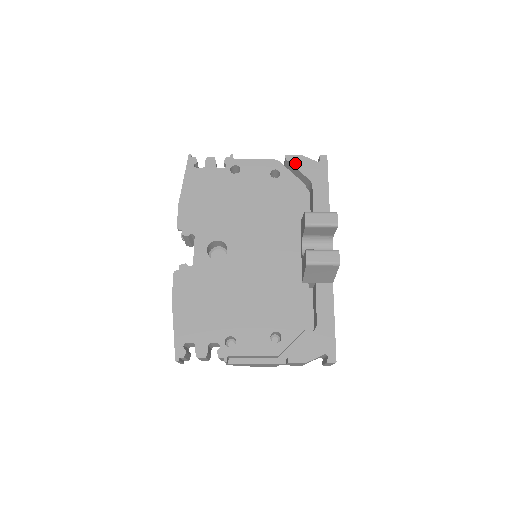
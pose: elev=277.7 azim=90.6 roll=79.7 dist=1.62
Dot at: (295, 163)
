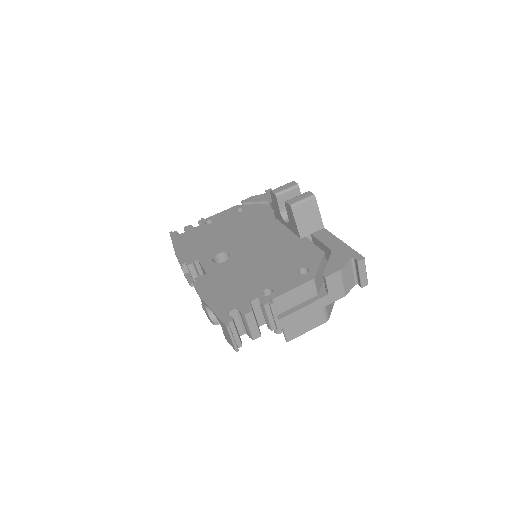
Dot at: (250, 200)
